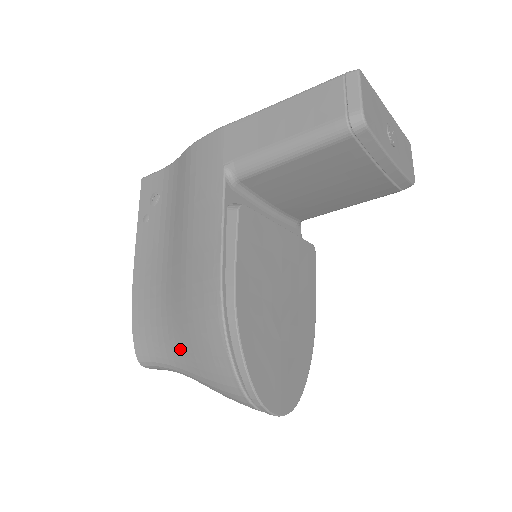
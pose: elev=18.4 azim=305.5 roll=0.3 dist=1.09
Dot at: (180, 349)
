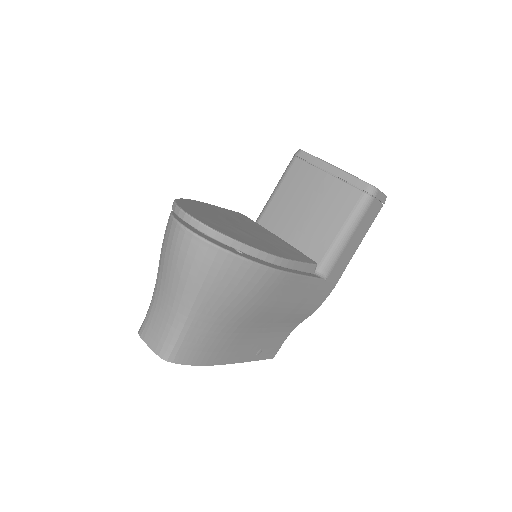
Dot at: occluded
